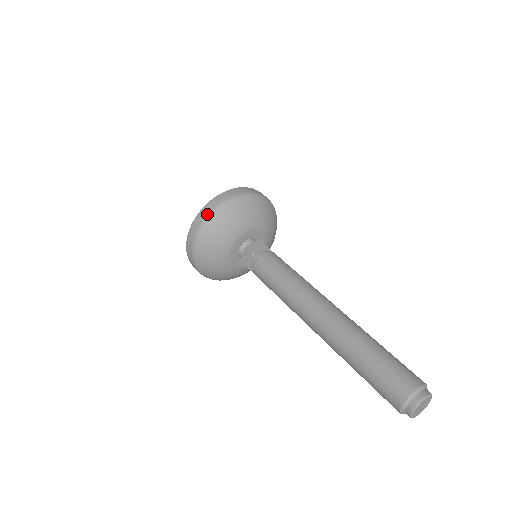
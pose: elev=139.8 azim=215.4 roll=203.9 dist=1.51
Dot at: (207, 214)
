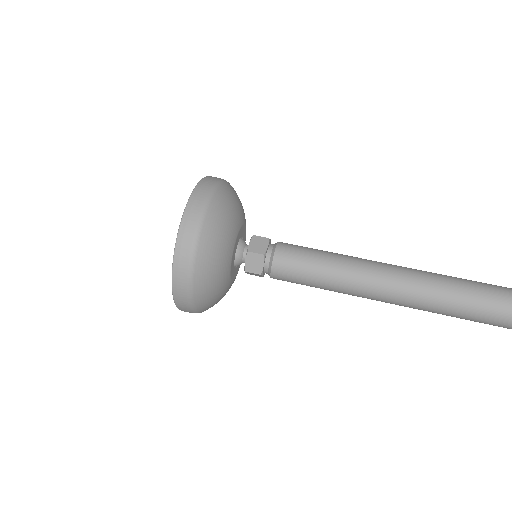
Dot at: (194, 233)
